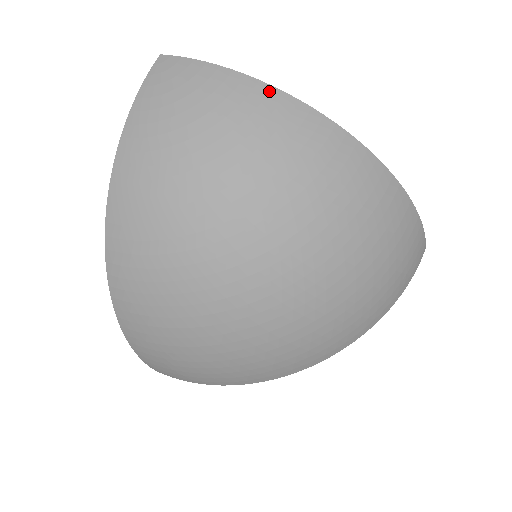
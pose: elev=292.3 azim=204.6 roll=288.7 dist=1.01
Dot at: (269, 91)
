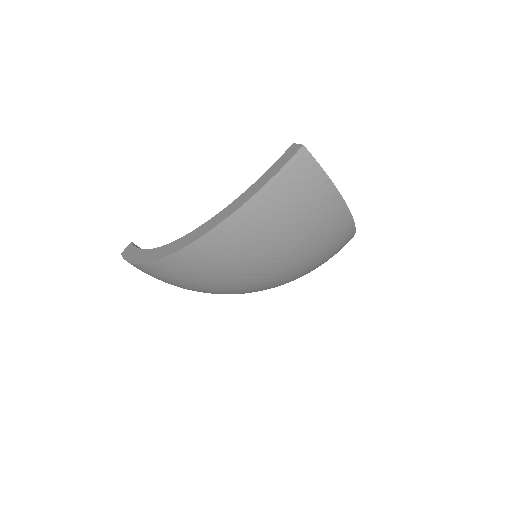
Dot at: (345, 212)
